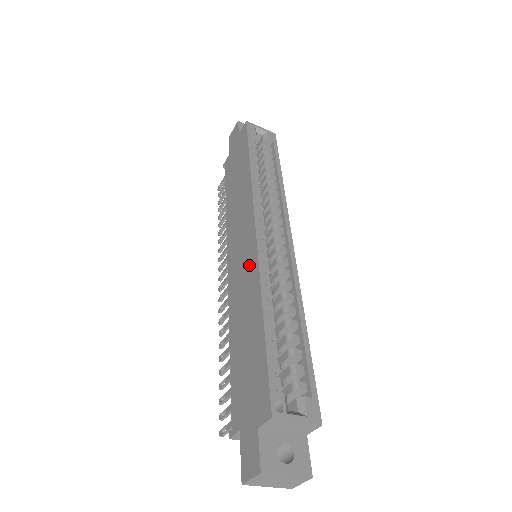
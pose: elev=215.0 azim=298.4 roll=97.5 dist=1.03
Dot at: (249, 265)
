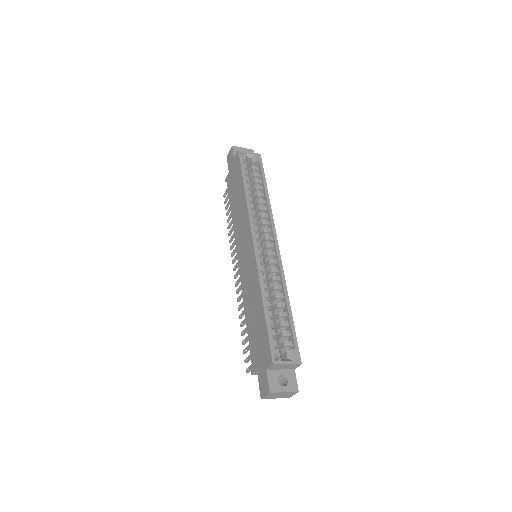
Dot at: (252, 268)
